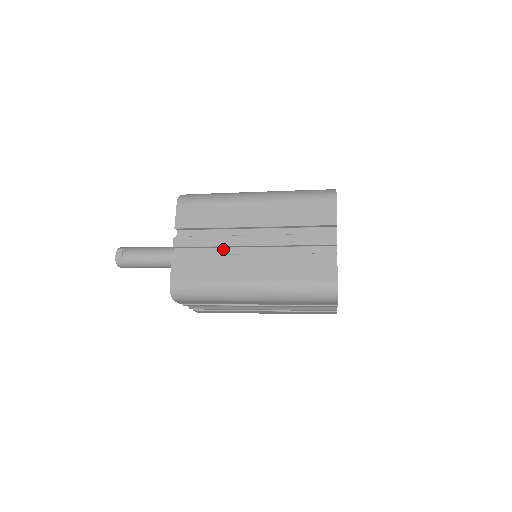
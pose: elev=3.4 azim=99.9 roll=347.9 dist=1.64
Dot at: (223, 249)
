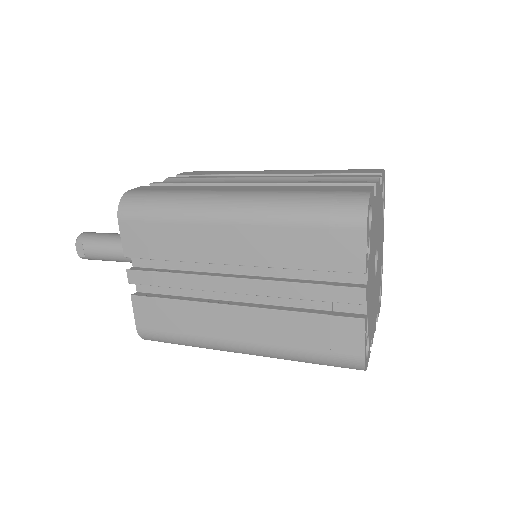
Dot at: occluded
